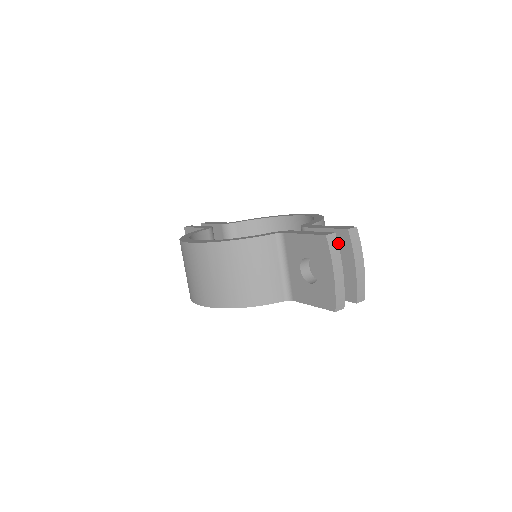
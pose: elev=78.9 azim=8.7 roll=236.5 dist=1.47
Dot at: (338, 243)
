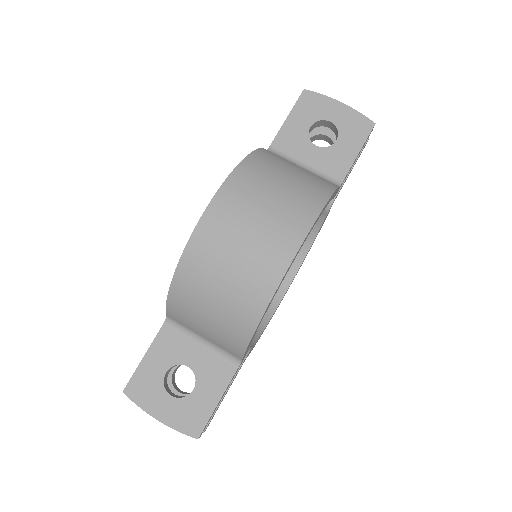
Dot at: occluded
